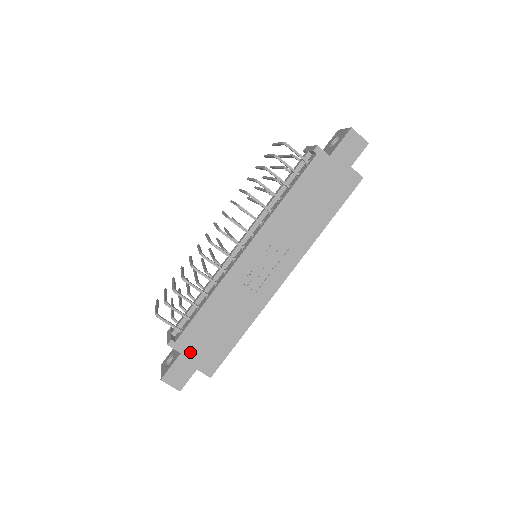
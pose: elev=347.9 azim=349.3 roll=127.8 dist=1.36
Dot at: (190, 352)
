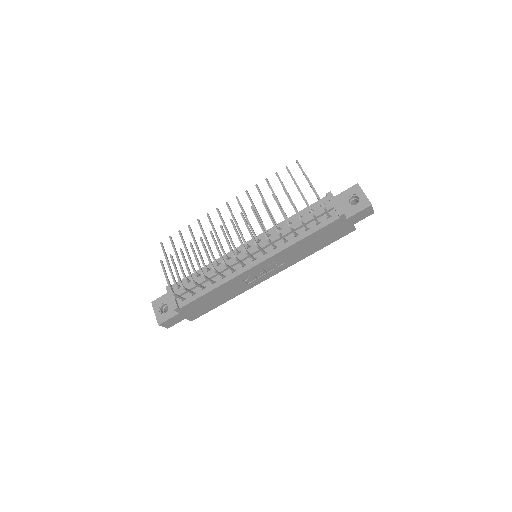
Dot at: (186, 312)
